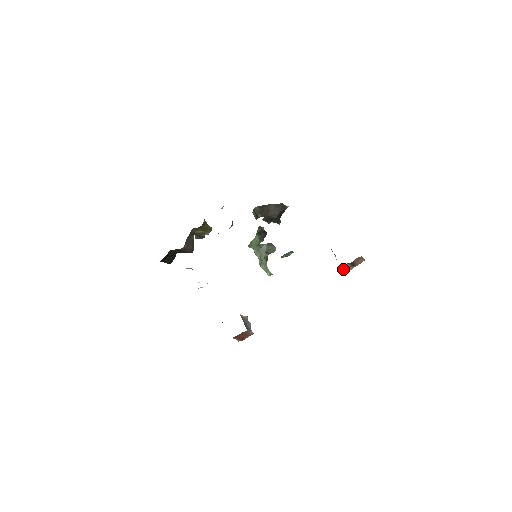
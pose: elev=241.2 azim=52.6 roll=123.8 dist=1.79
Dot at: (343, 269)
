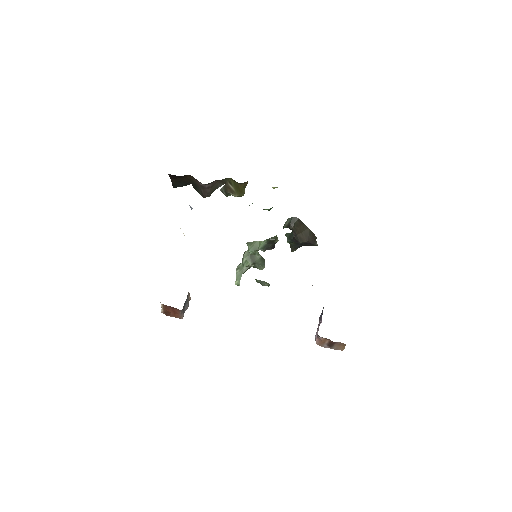
Dot at: (318, 340)
